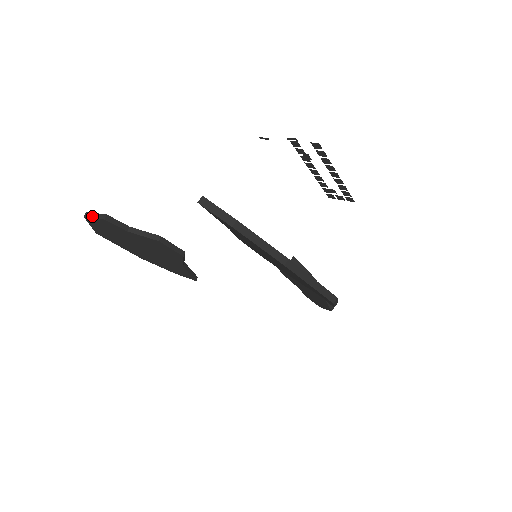
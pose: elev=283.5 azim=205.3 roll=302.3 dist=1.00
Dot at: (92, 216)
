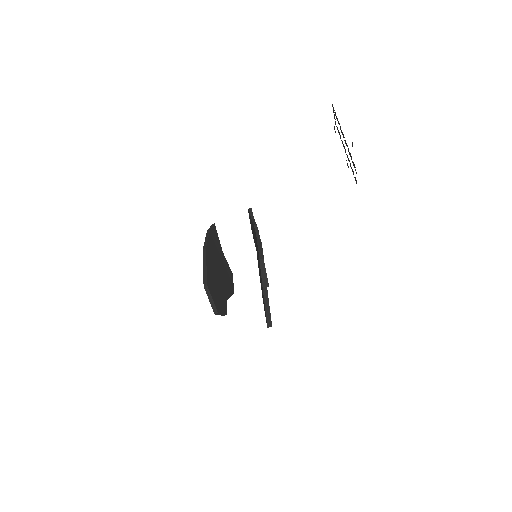
Dot at: occluded
